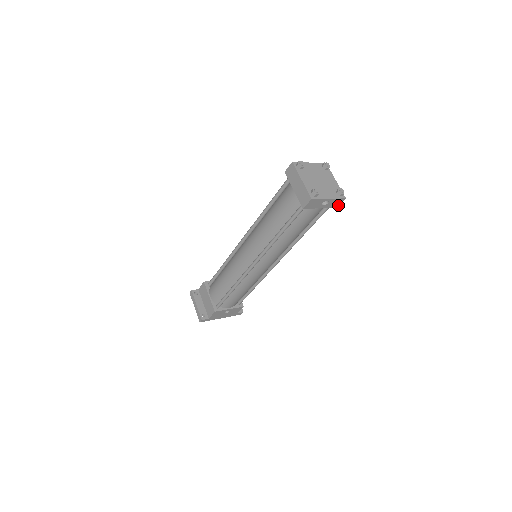
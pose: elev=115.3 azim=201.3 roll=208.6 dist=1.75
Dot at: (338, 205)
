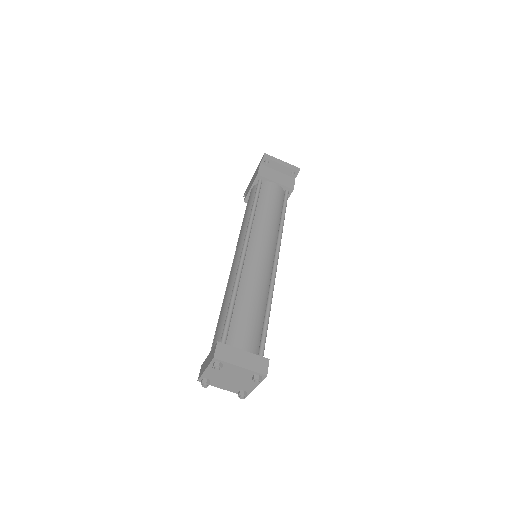
Dot at: (268, 364)
